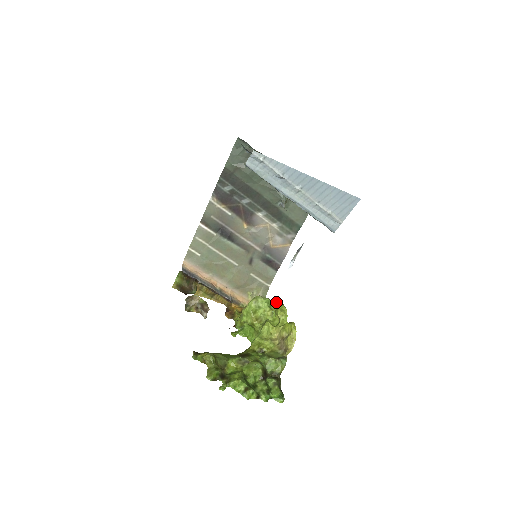
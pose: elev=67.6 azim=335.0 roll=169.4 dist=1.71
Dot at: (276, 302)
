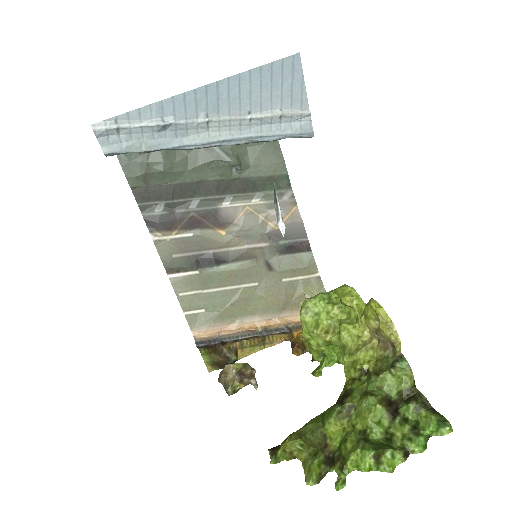
Dot at: (334, 289)
